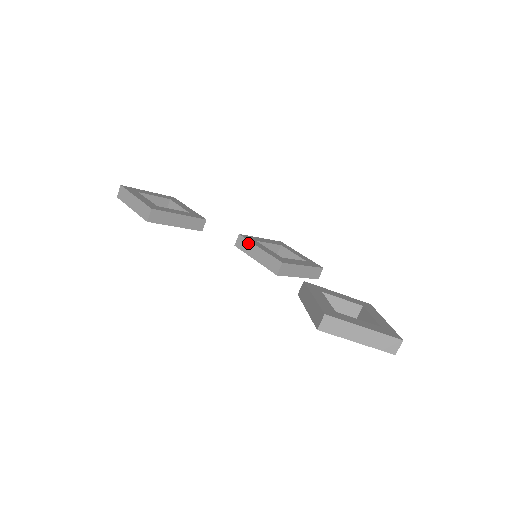
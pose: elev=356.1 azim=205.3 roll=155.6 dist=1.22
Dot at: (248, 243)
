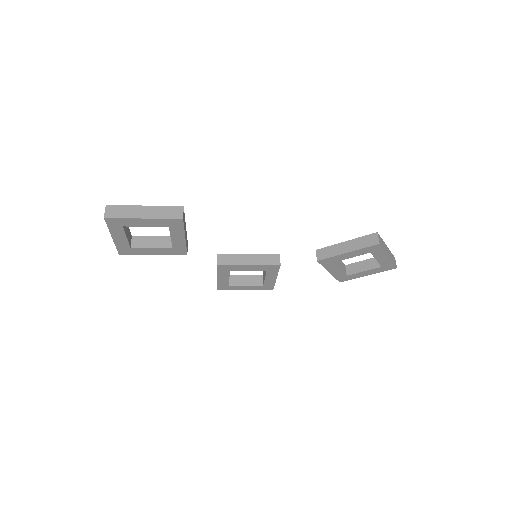
Dot at: (233, 256)
